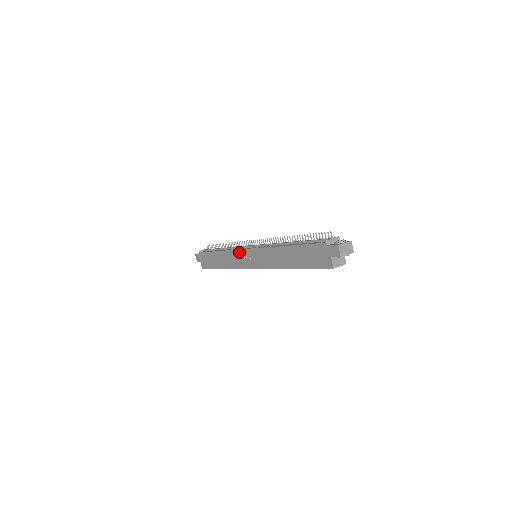
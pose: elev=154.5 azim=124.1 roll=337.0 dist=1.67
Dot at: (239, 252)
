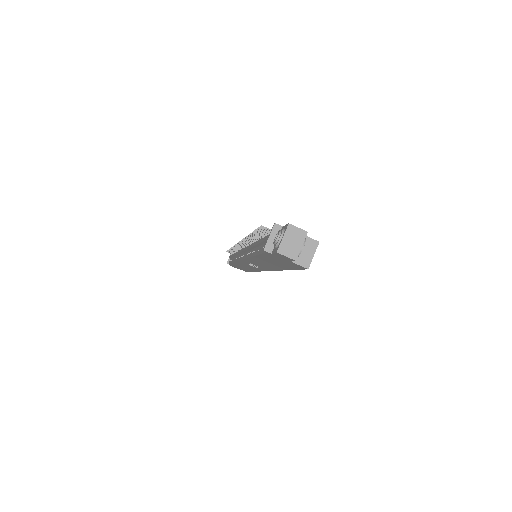
Dot at: occluded
